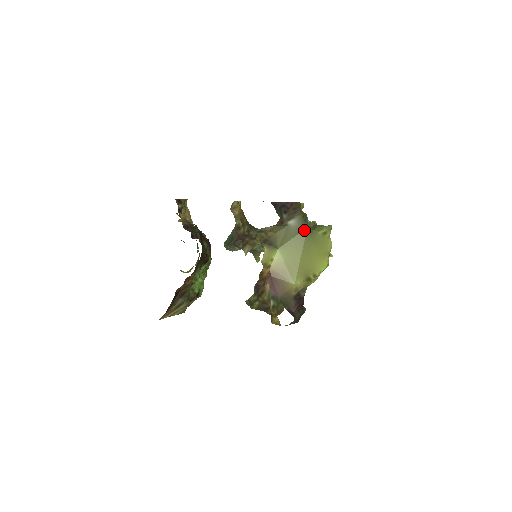
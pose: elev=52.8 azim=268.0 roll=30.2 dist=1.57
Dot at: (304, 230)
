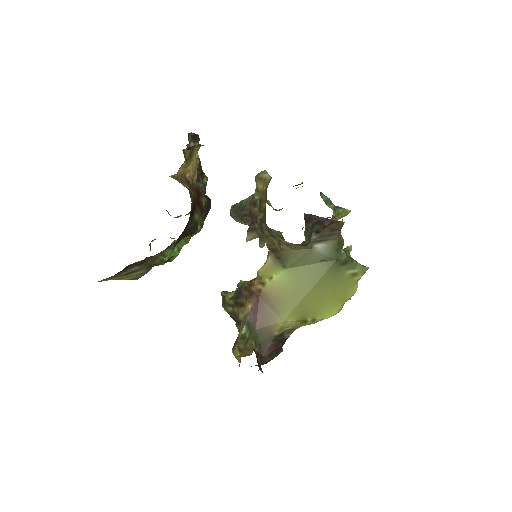
Dot at: (330, 261)
